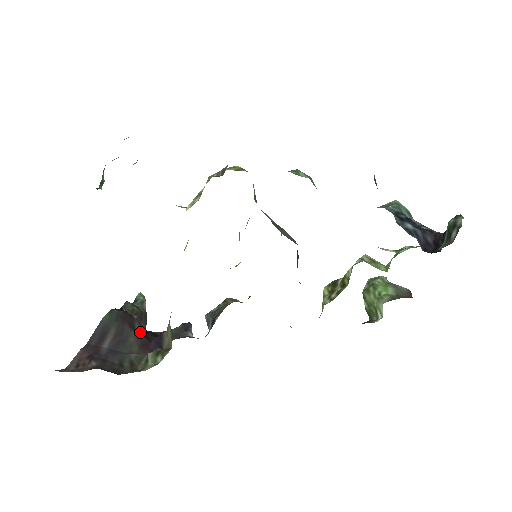
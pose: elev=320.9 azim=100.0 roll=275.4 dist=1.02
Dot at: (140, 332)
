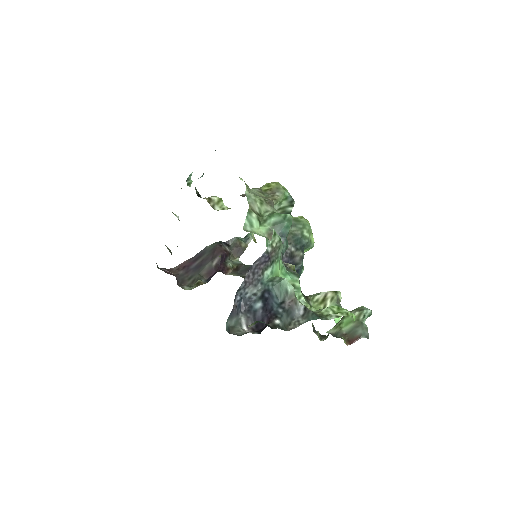
Dot at: (215, 263)
